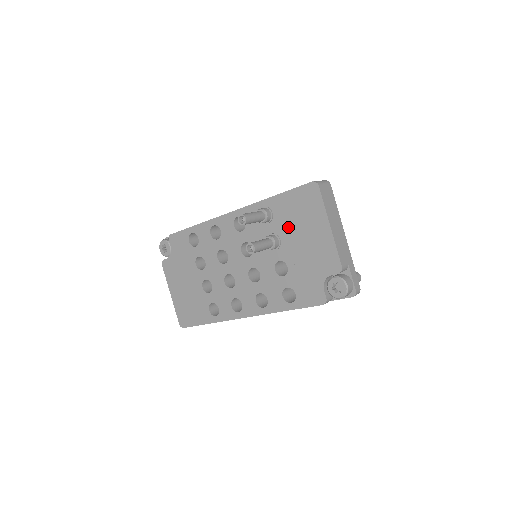
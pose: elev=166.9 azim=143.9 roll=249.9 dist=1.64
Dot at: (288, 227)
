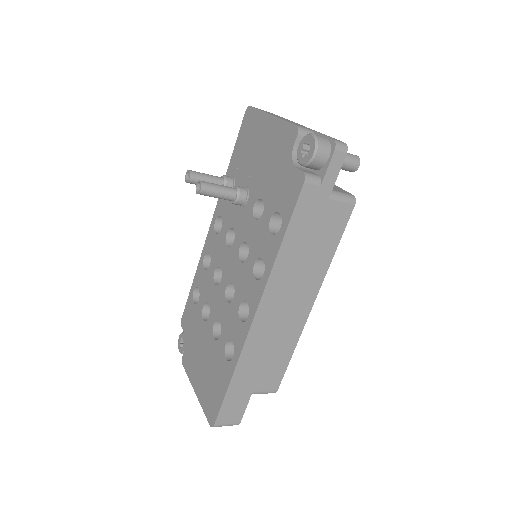
Dot at: (247, 167)
